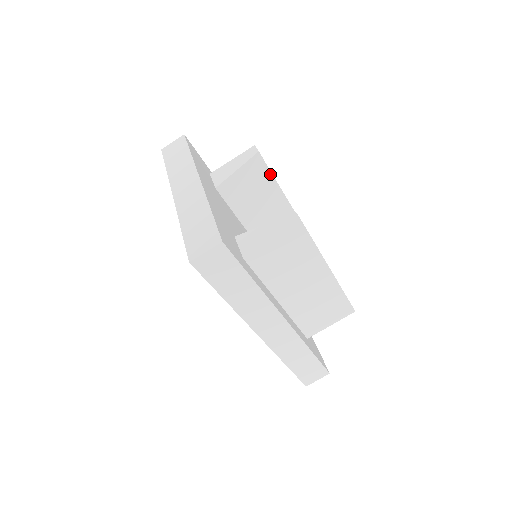
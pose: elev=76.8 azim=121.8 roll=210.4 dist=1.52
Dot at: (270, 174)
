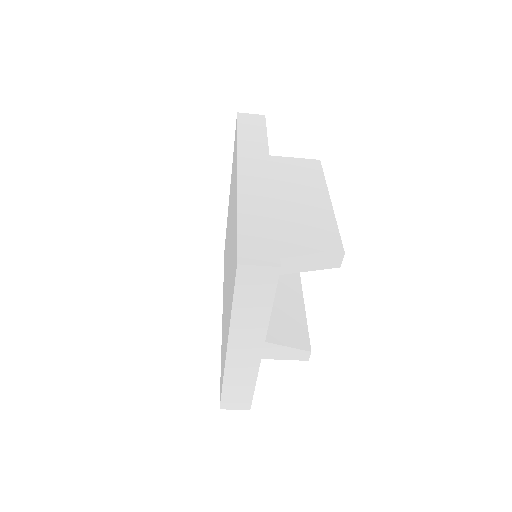
Dot at: occluded
